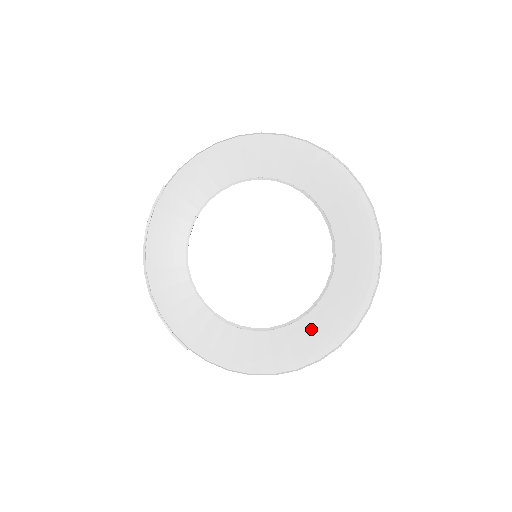
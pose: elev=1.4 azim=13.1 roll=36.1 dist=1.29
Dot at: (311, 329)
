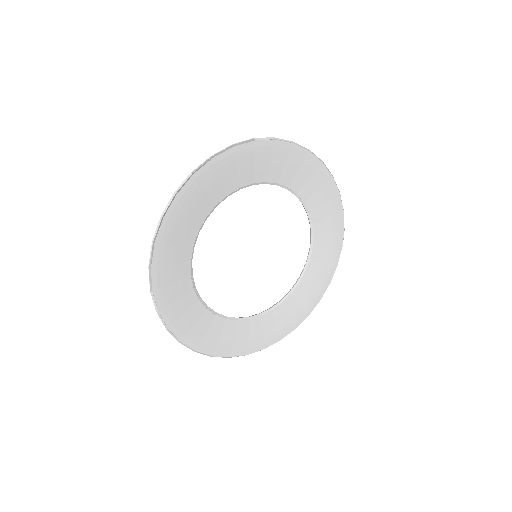
Dot at: (241, 332)
